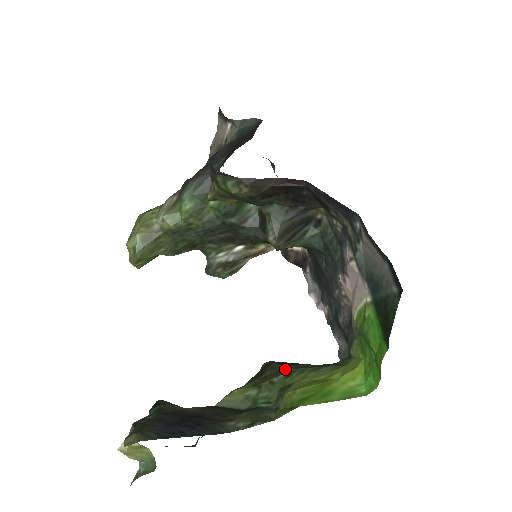
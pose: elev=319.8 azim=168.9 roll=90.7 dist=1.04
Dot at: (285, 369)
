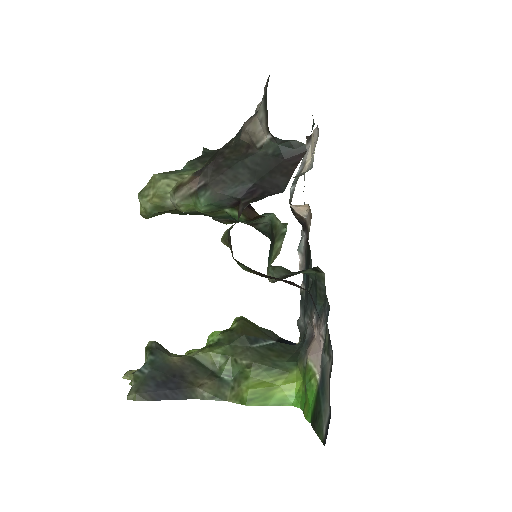
Dot at: (249, 353)
